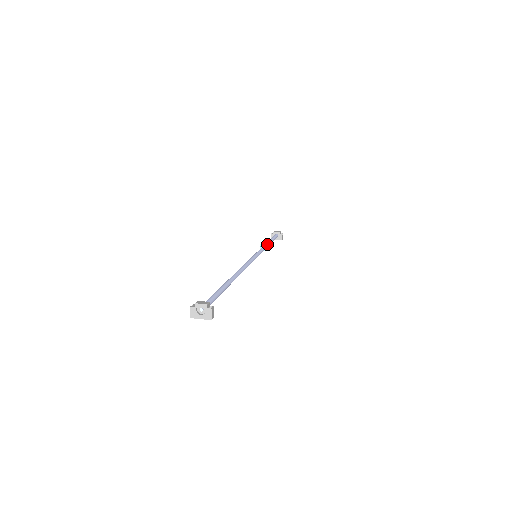
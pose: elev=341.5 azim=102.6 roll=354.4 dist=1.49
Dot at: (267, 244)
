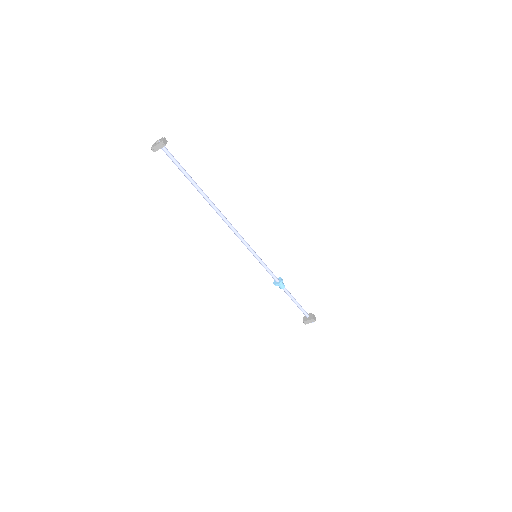
Dot at: (279, 279)
